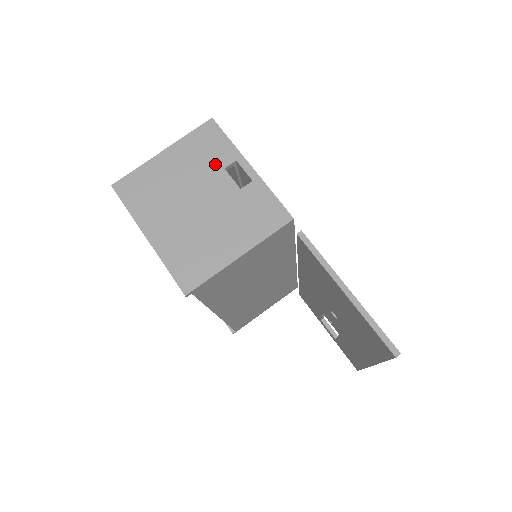
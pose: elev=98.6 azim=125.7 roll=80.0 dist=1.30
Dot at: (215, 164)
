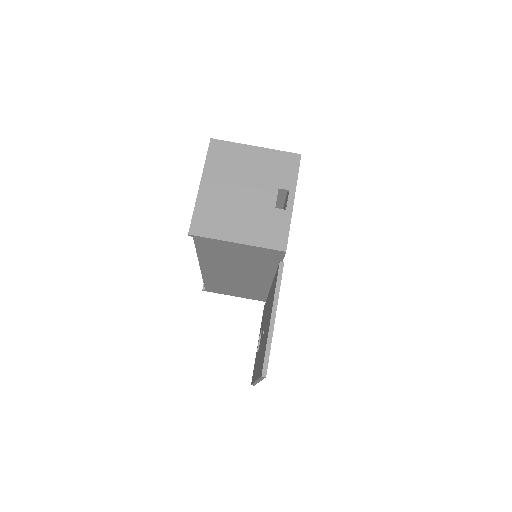
Dot at: (276, 181)
